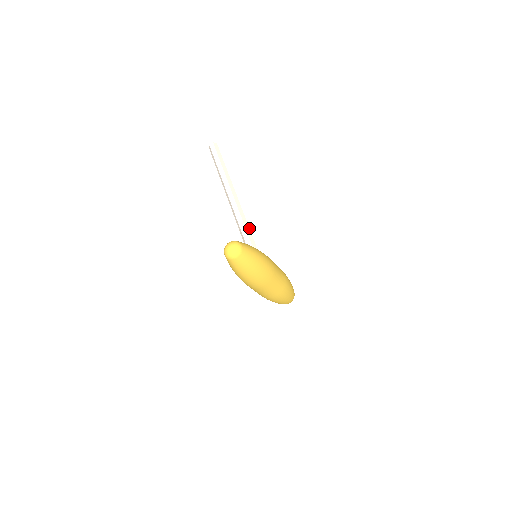
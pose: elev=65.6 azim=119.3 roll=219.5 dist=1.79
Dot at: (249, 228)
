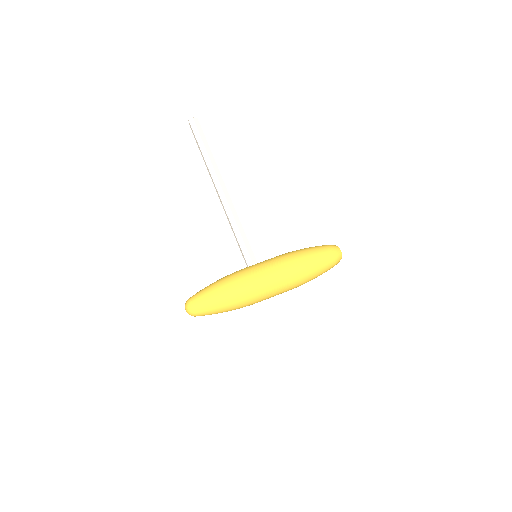
Dot at: (238, 229)
